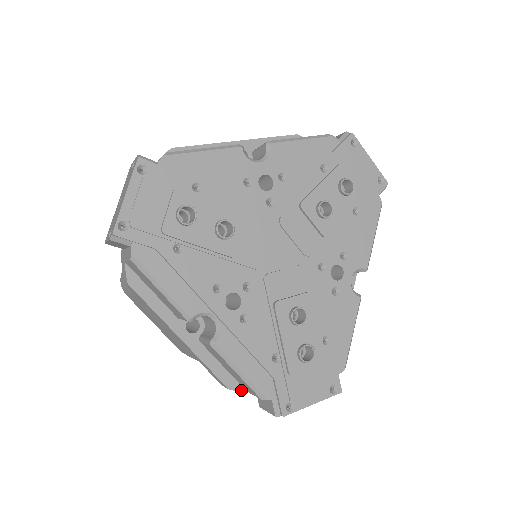
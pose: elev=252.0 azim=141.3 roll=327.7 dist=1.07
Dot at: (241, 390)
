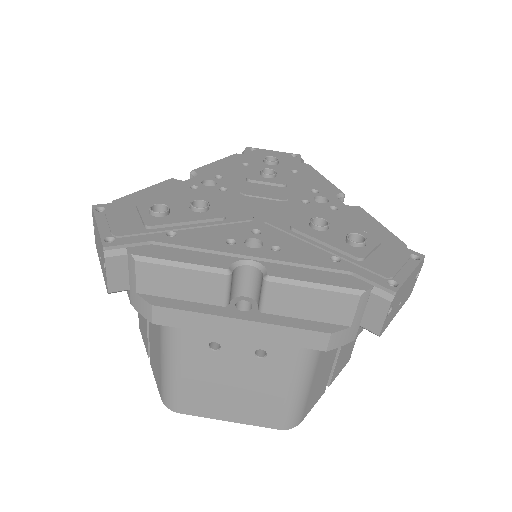
Dot at: (343, 329)
